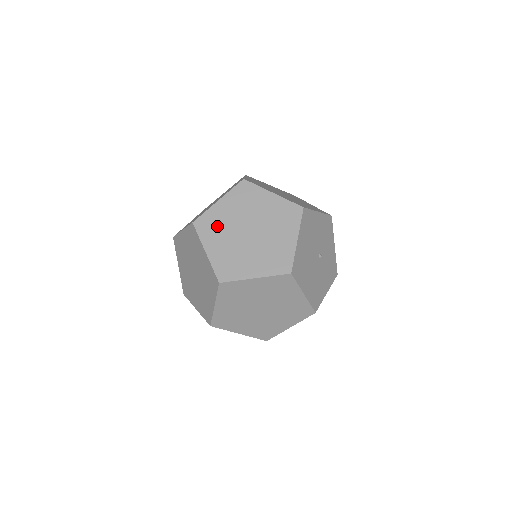
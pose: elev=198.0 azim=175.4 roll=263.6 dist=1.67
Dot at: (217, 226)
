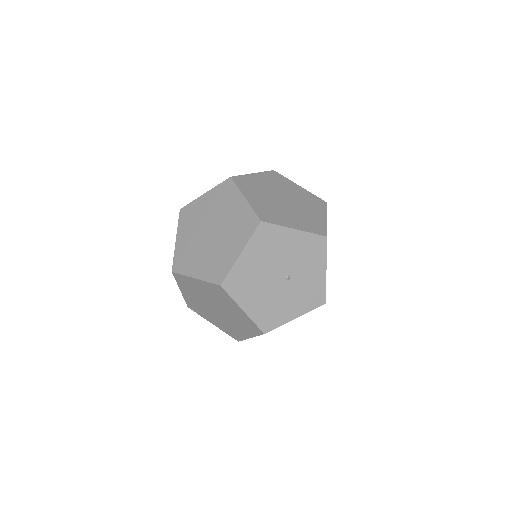
Dot at: (193, 218)
